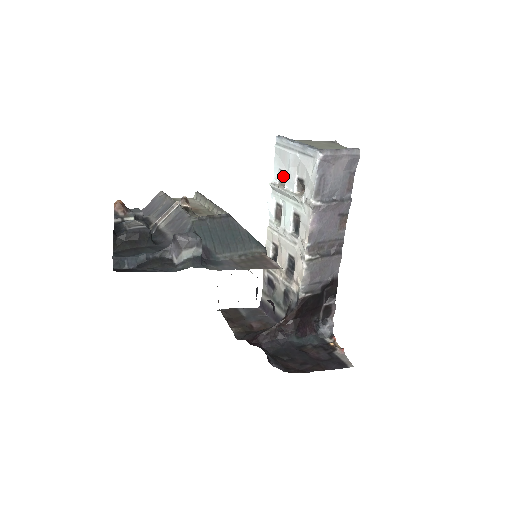
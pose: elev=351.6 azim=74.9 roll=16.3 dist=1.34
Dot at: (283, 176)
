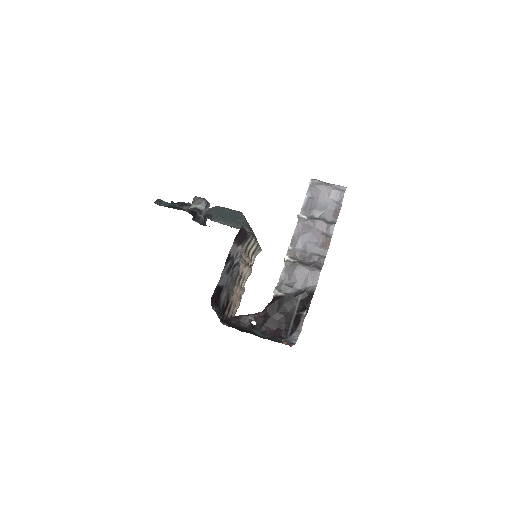
Dot at: occluded
